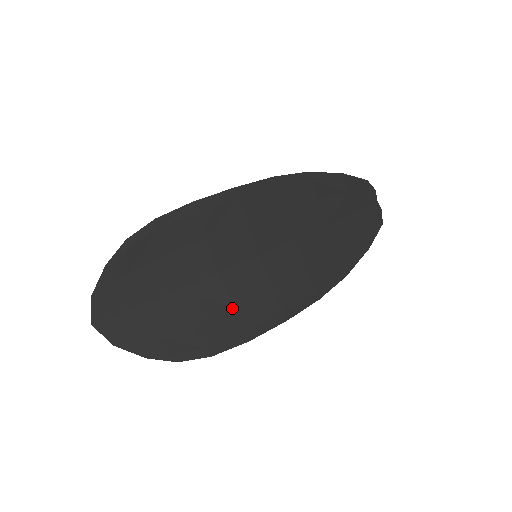
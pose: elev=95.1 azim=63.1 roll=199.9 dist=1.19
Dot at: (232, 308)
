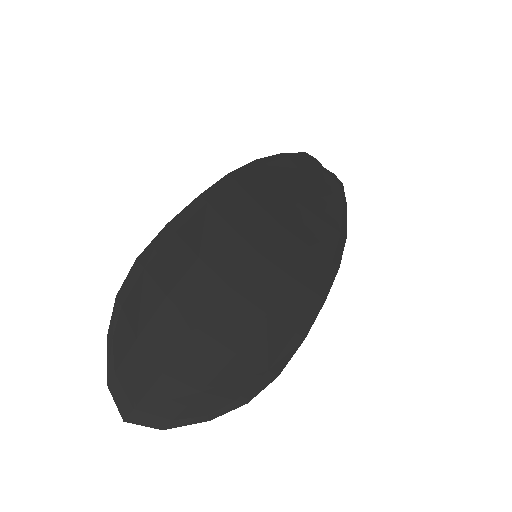
Dot at: (266, 316)
